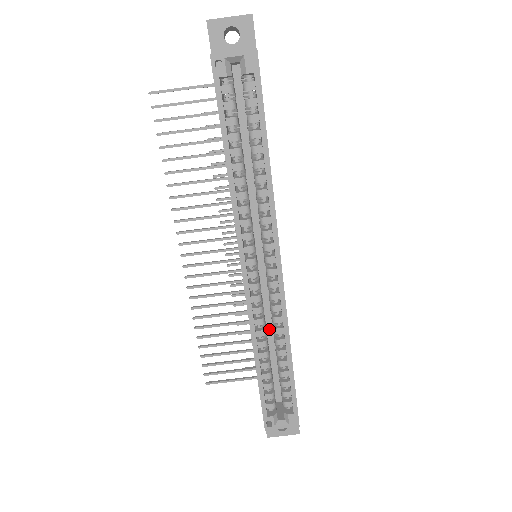
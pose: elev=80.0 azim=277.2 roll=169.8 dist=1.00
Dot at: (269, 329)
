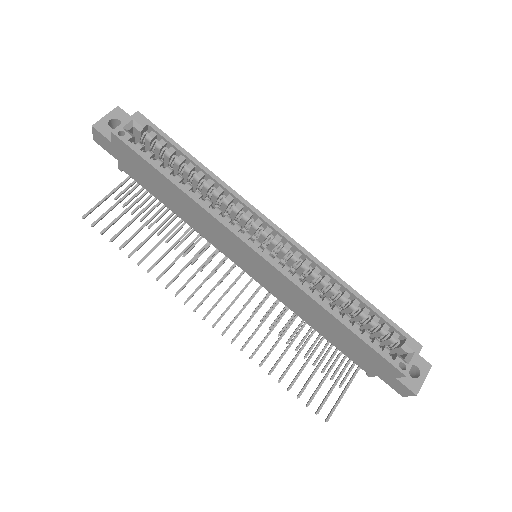
Dot at: occluded
